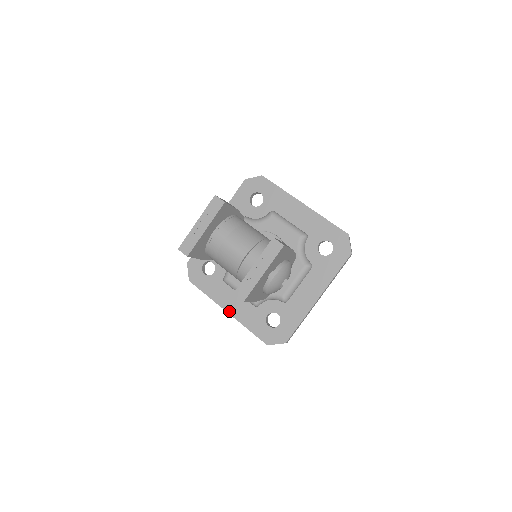
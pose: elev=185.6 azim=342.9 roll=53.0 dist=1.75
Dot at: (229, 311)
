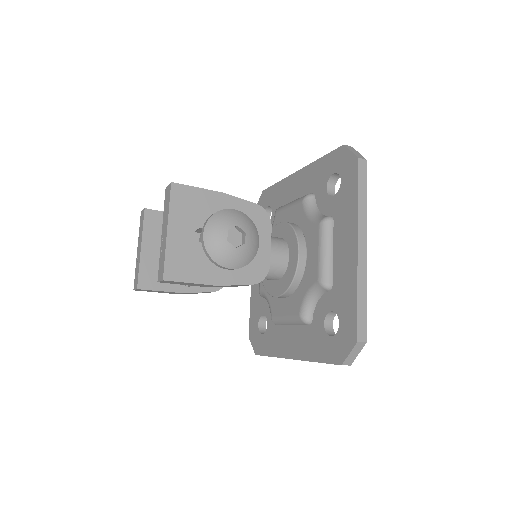
Dot at: (293, 356)
